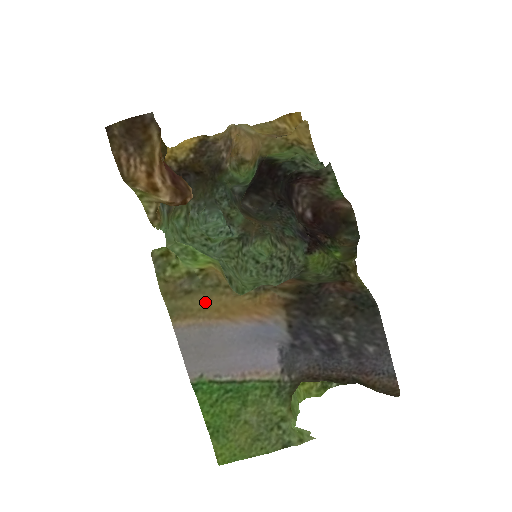
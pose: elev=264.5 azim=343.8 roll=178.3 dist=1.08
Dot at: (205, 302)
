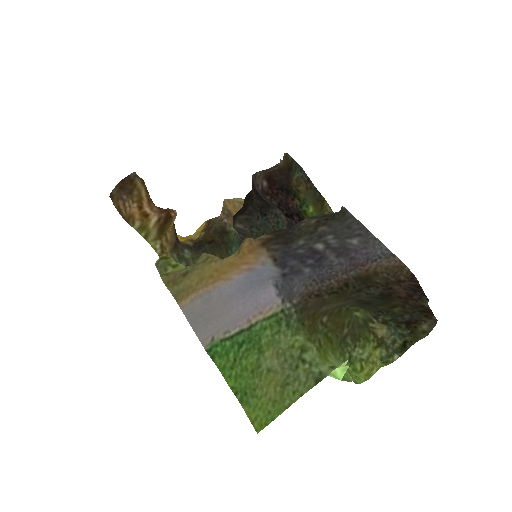
Dot at: (200, 275)
